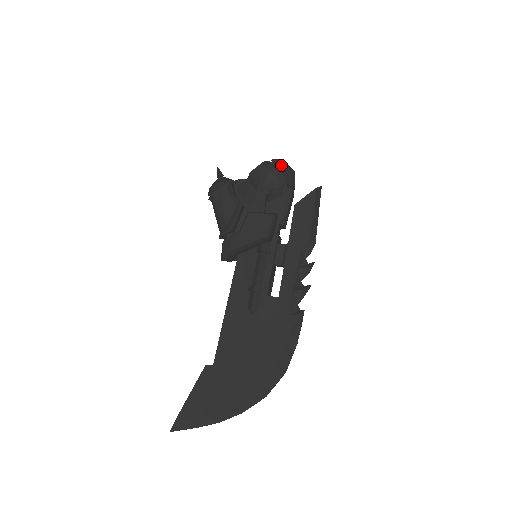
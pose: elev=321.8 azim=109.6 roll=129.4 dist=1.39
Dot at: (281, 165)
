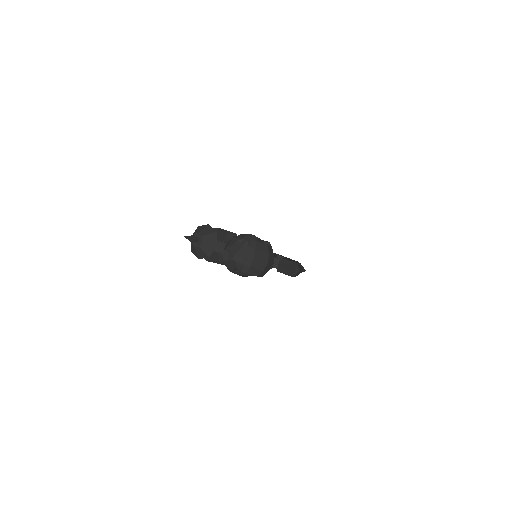
Dot at: occluded
